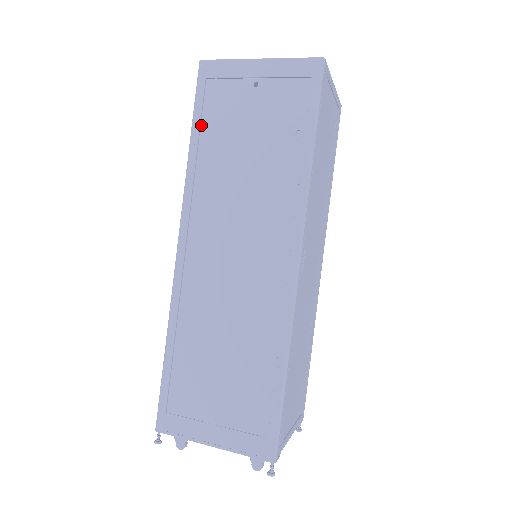
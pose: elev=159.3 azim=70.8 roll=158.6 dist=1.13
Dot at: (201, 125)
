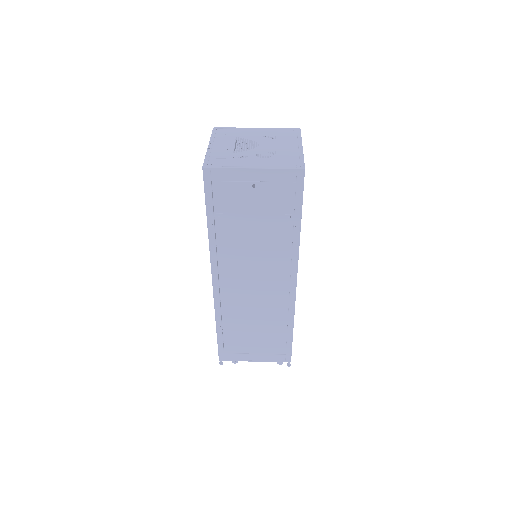
Dot at: (214, 212)
